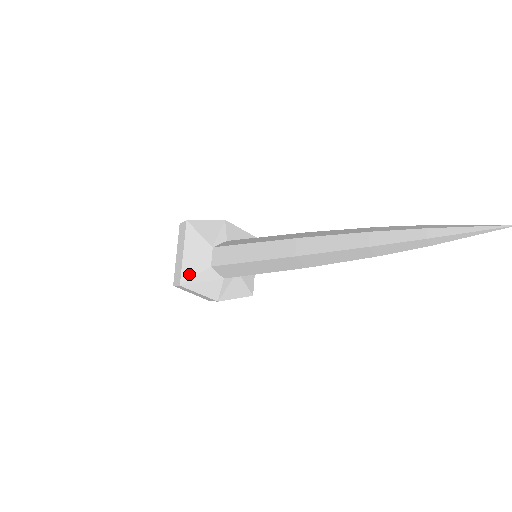
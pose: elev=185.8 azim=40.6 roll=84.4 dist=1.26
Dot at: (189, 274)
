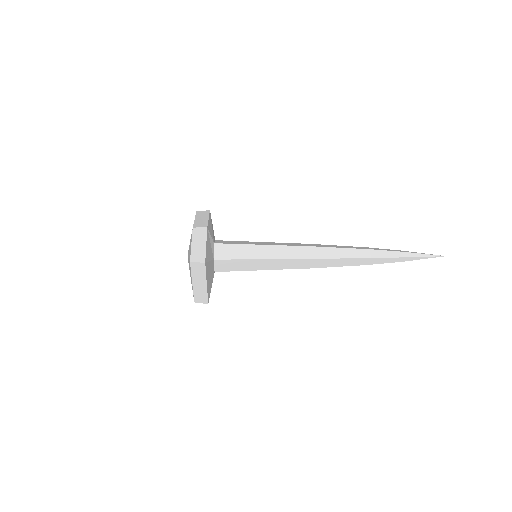
Dot at: (210, 292)
